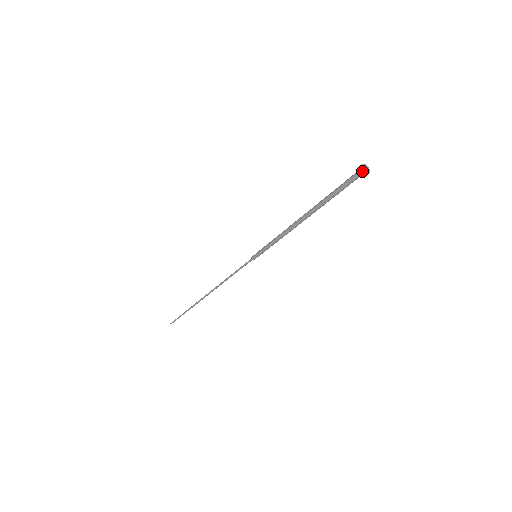
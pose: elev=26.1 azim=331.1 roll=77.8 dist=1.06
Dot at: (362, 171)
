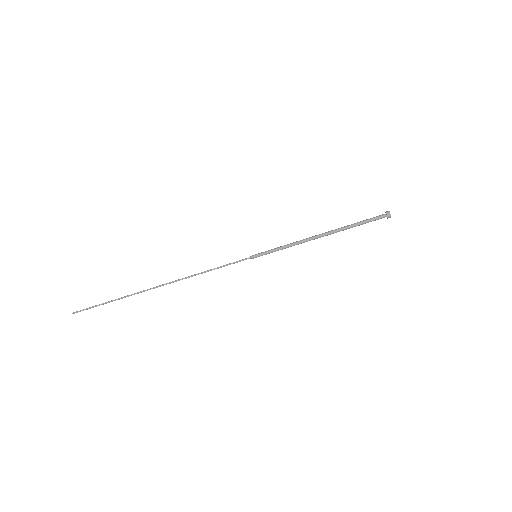
Dot at: (389, 211)
